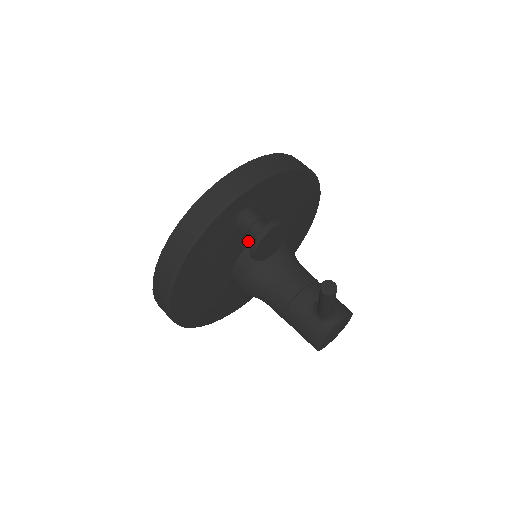
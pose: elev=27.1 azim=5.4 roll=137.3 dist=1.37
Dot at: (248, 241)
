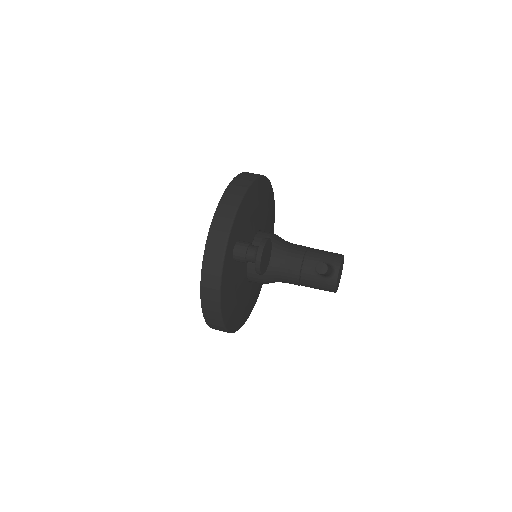
Dot at: occluded
